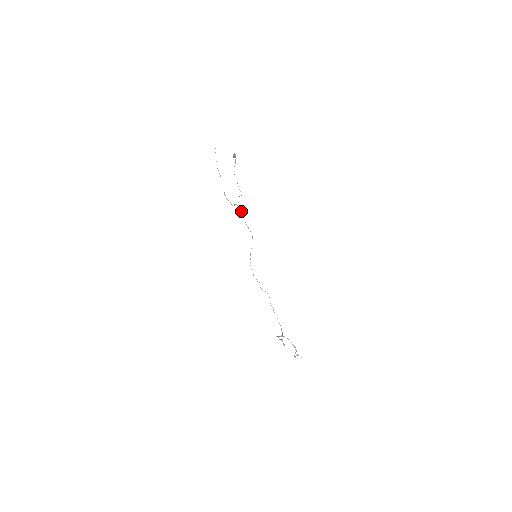
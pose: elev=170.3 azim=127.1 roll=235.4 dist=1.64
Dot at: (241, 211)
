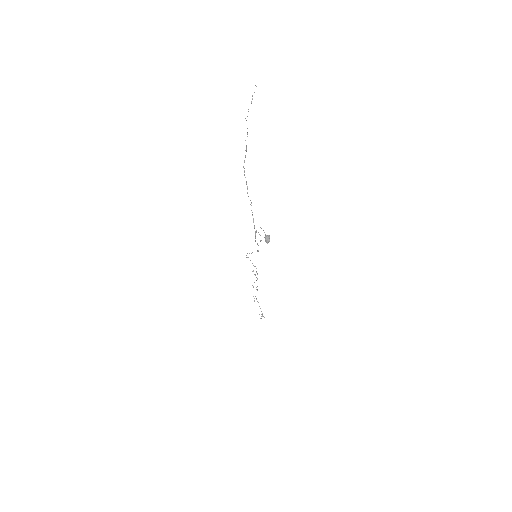
Dot at: (255, 231)
